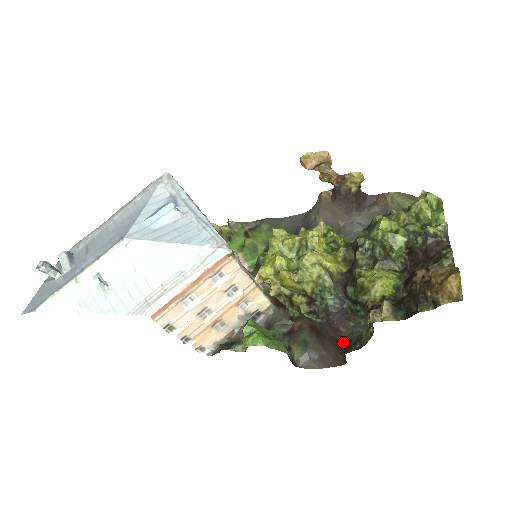
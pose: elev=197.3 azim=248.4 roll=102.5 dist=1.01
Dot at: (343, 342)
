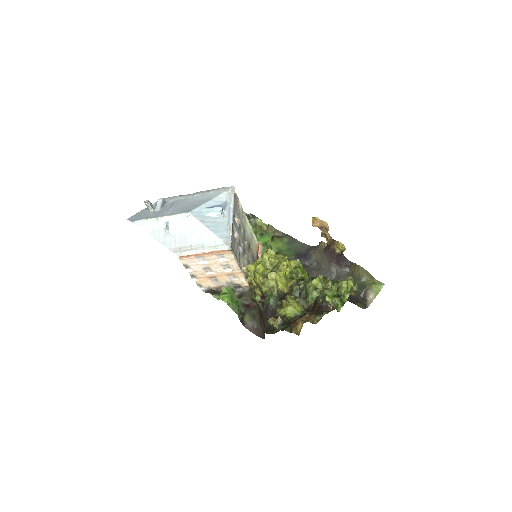
Dot at: (267, 327)
